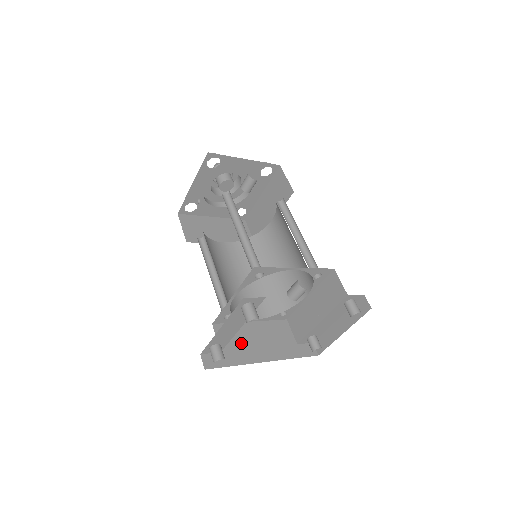
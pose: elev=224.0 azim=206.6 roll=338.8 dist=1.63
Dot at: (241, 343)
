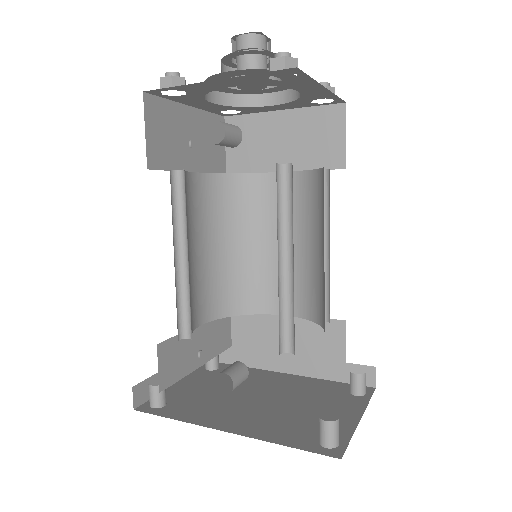
Dot at: (260, 341)
